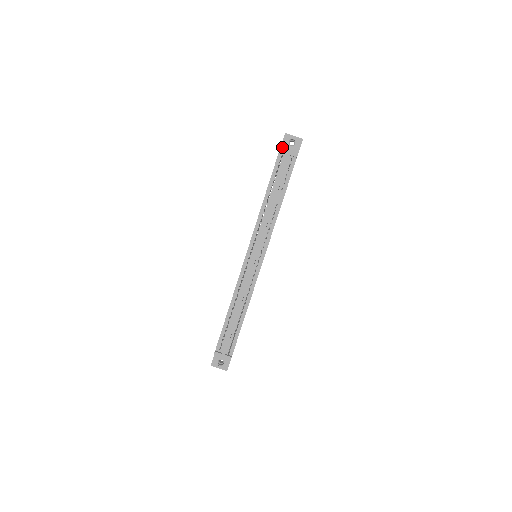
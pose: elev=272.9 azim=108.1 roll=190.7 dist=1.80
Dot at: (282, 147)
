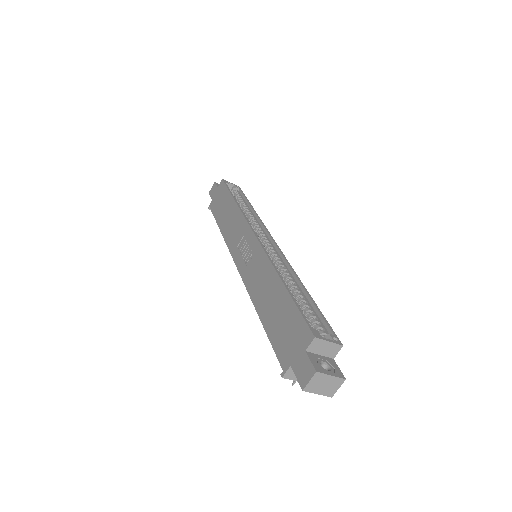
Dot at: (295, 371)
